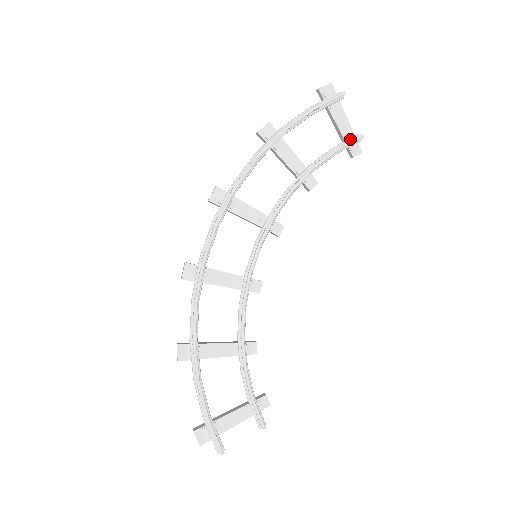
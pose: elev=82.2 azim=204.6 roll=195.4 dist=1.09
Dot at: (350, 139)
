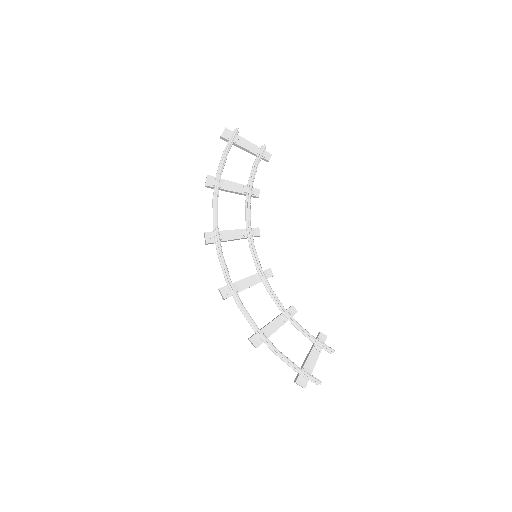
Dot at: (259, 152)
